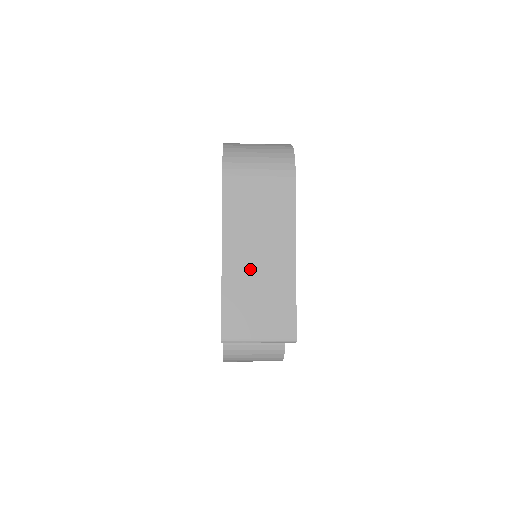
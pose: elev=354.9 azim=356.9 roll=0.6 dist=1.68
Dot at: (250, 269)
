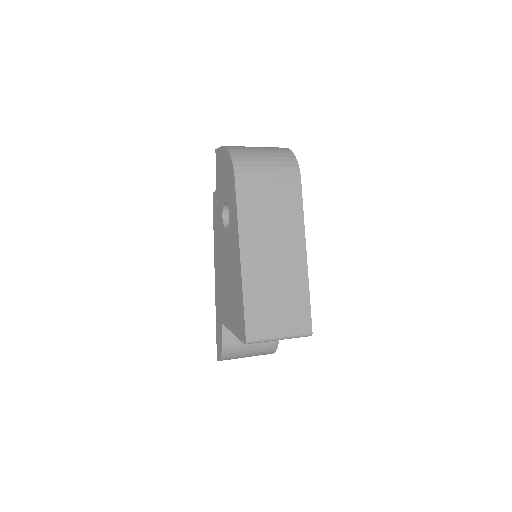
Dot at: (267, 270)
